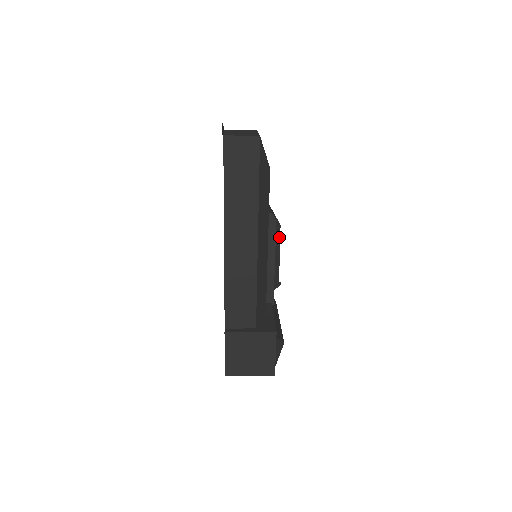
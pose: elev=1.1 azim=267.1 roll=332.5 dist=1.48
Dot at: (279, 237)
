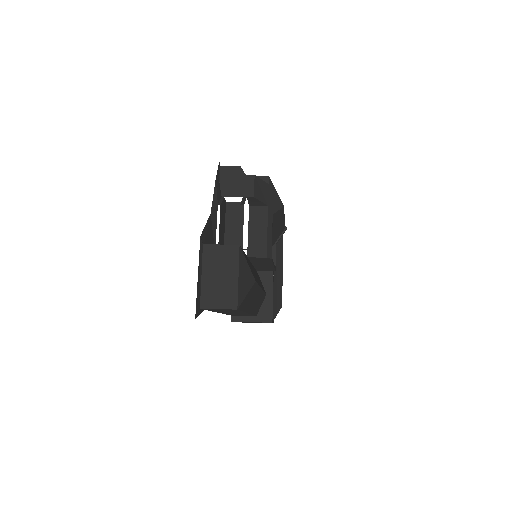
Dot at: (283, 212)
